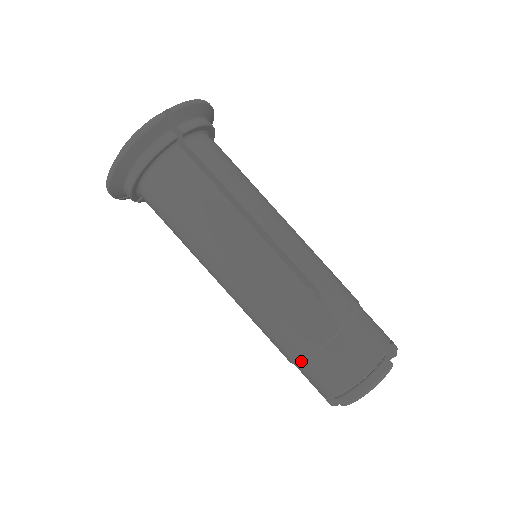
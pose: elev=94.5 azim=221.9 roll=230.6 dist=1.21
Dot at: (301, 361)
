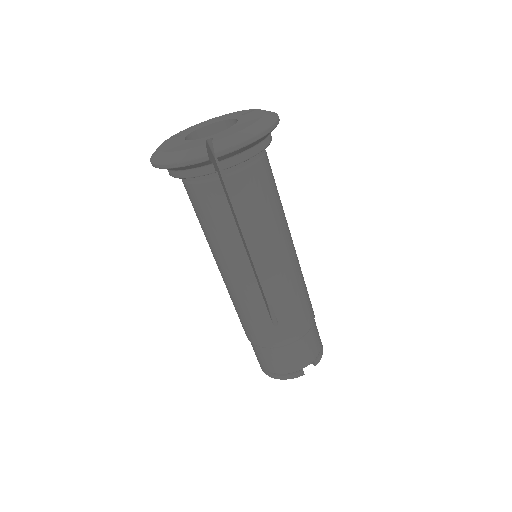
Dot at: occluded
